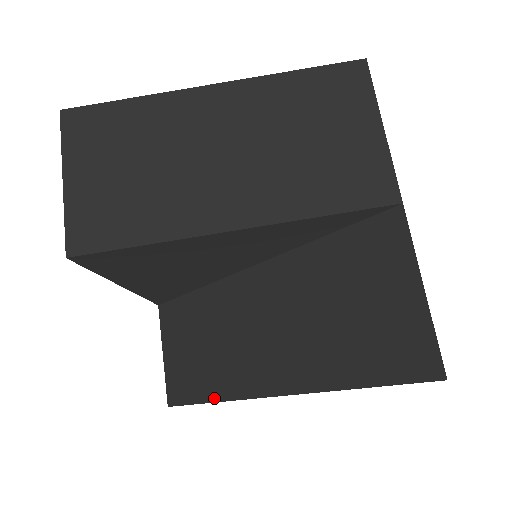
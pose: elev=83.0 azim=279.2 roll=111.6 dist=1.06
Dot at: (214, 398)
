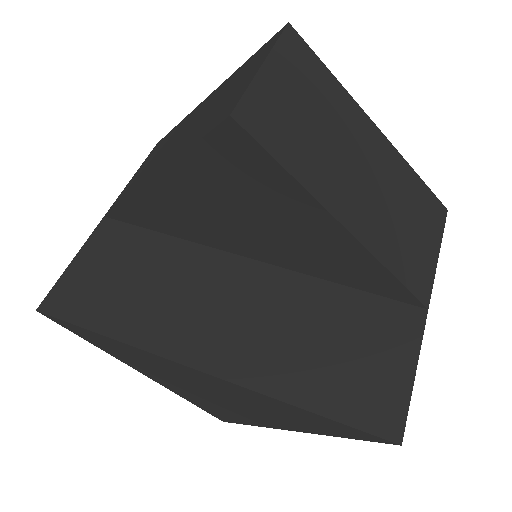
Dot at: (122, 337)
